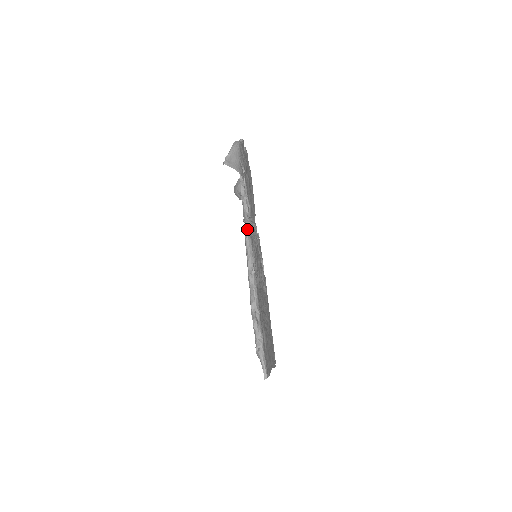
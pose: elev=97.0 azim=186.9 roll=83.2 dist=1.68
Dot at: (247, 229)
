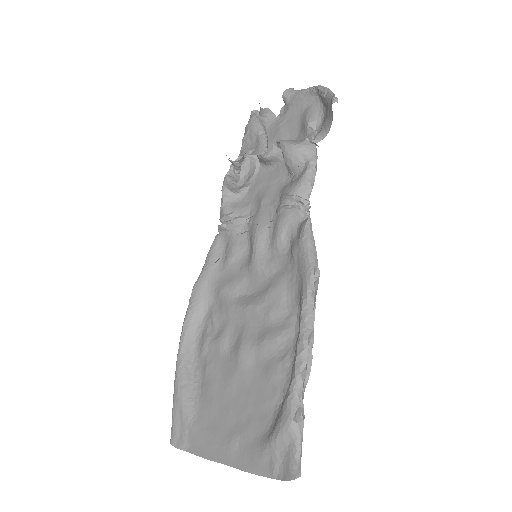
Dot at: (303, 211)
